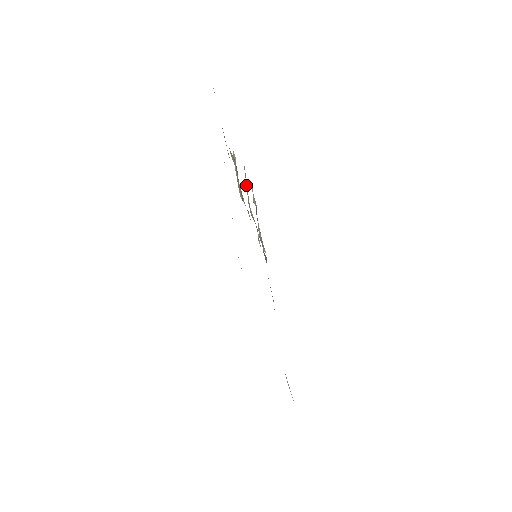
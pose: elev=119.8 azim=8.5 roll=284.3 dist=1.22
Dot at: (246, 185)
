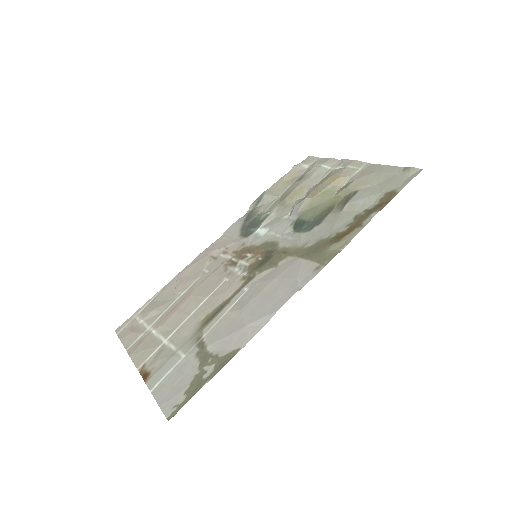
Dot at: (313, 174)
